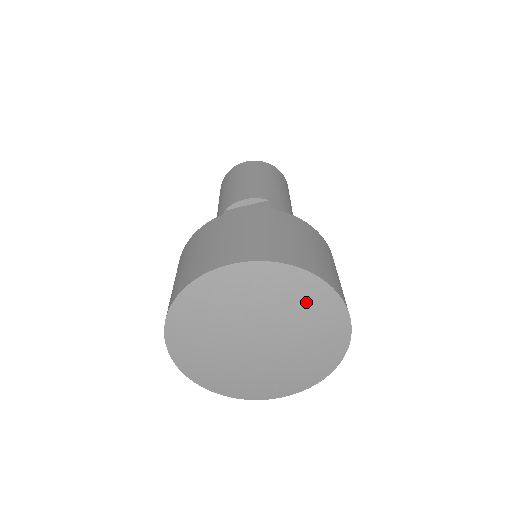
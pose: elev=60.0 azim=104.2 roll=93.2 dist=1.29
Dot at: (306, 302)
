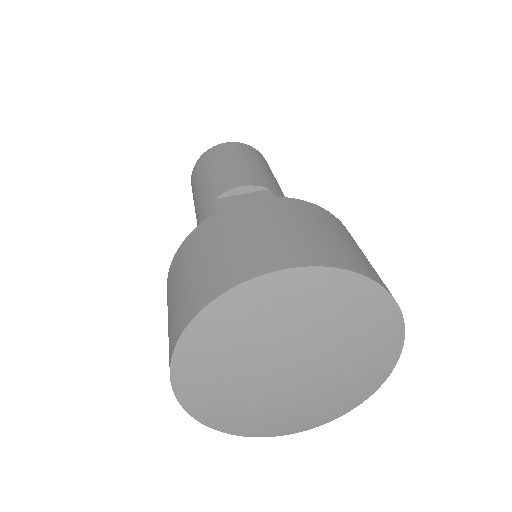
Dot at: (363, 319)
